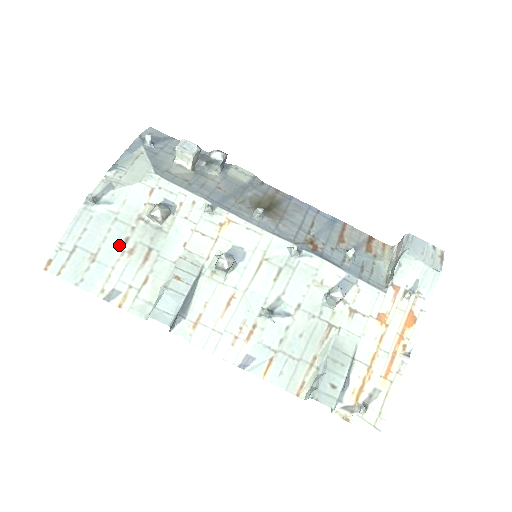
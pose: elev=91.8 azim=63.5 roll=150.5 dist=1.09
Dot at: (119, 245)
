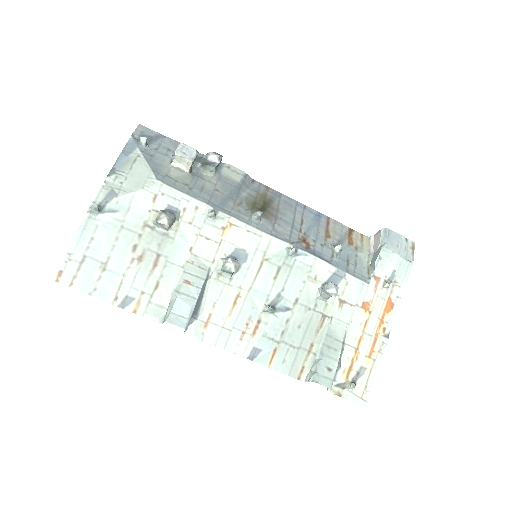
Dot at: (128, 253)
